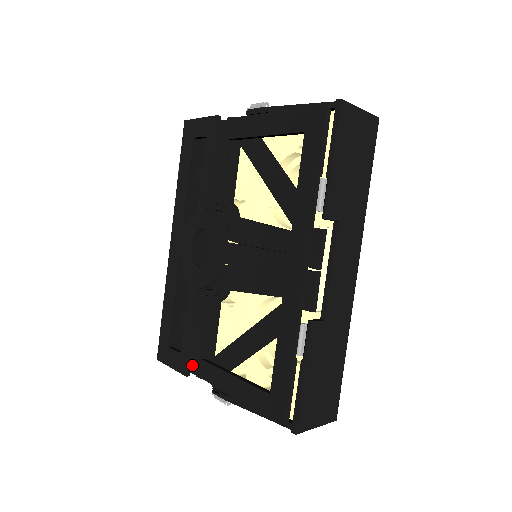
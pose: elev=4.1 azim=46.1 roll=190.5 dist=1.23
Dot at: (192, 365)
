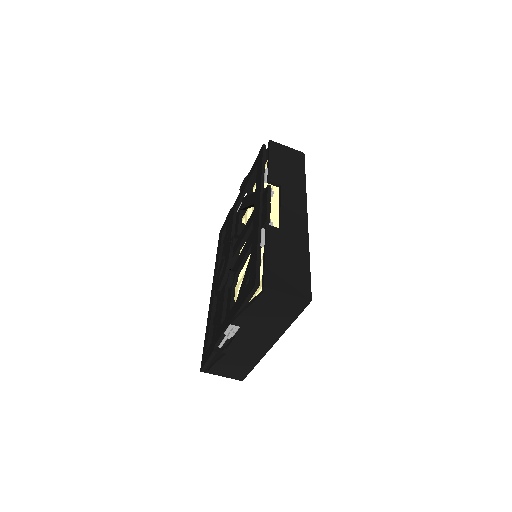
Dot at: (216, 338)
